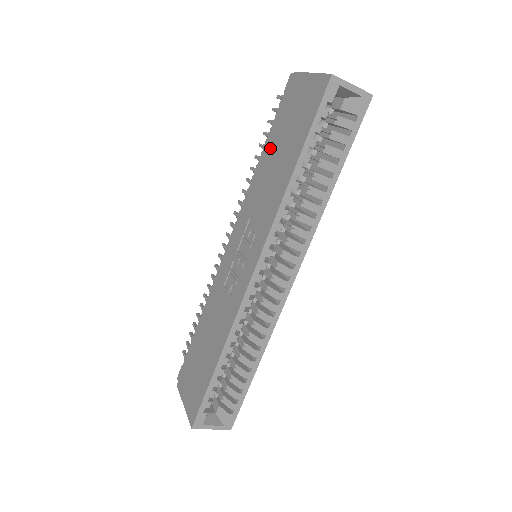
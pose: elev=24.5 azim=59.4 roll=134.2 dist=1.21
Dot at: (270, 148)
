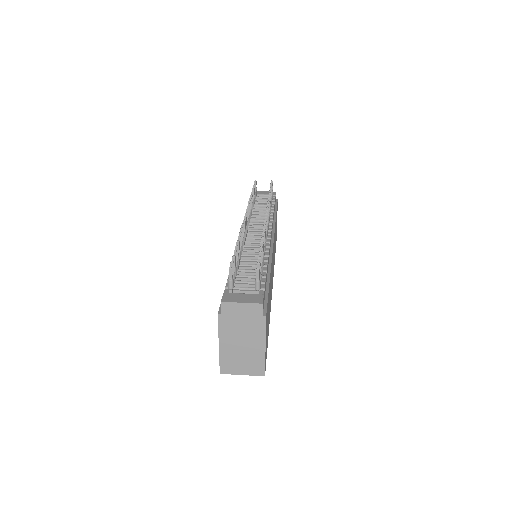
Dot at: occluded
